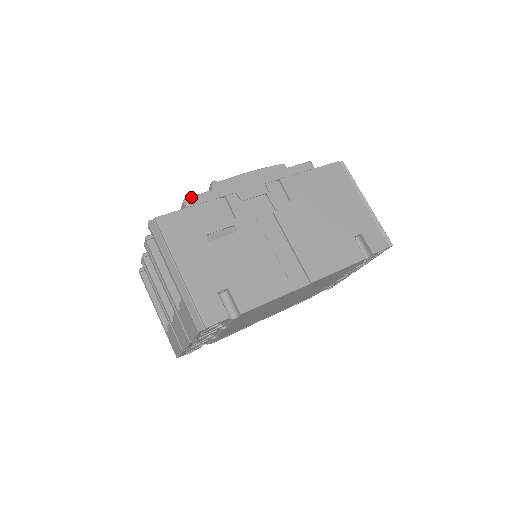
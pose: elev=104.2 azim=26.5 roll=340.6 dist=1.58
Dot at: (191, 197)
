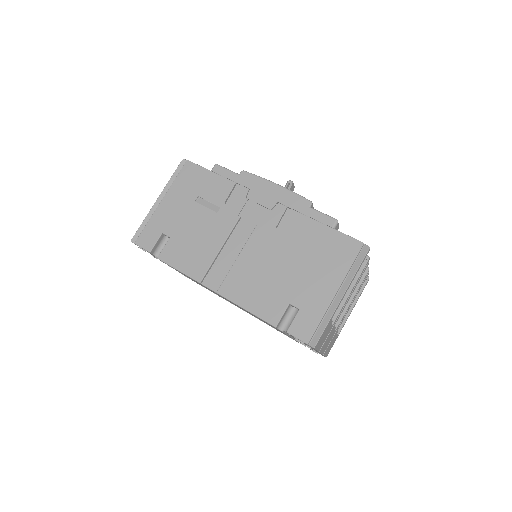
Dot at: (220, 166)
